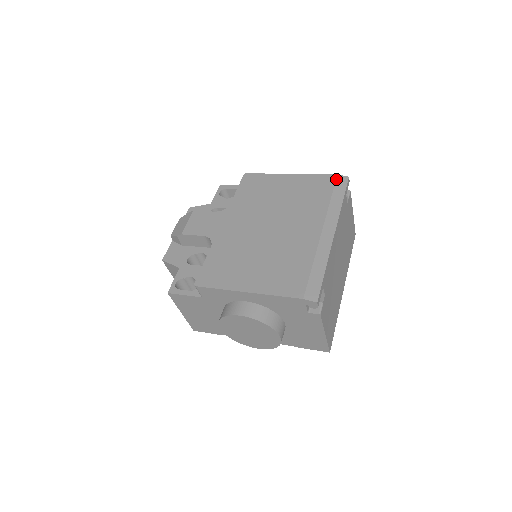
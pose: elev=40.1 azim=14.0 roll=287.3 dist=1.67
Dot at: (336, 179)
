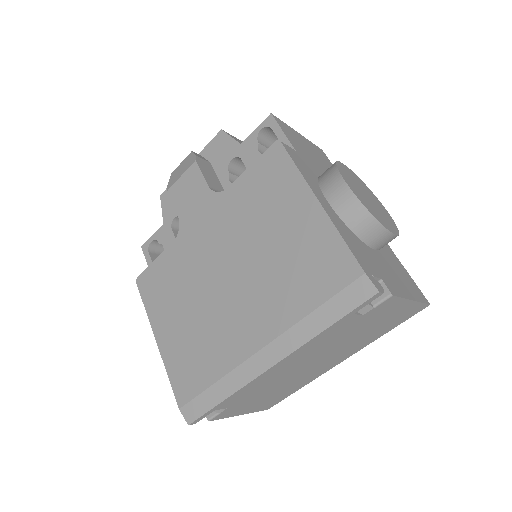
Dot at: (353, 281)
